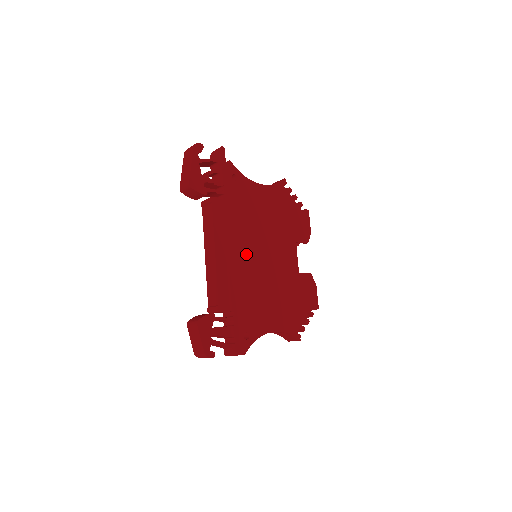
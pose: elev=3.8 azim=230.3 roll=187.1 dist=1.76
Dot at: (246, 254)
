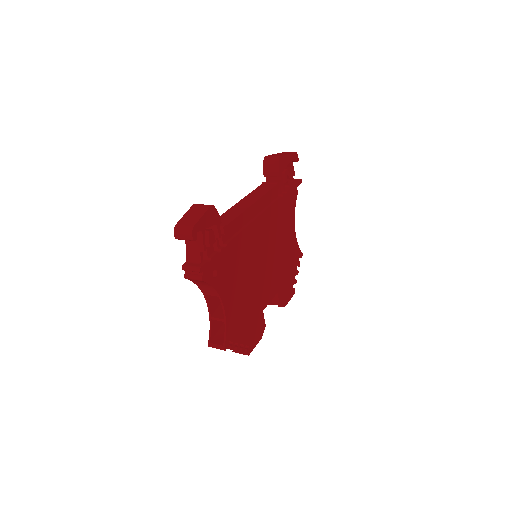
Dot at: (260, 239)
